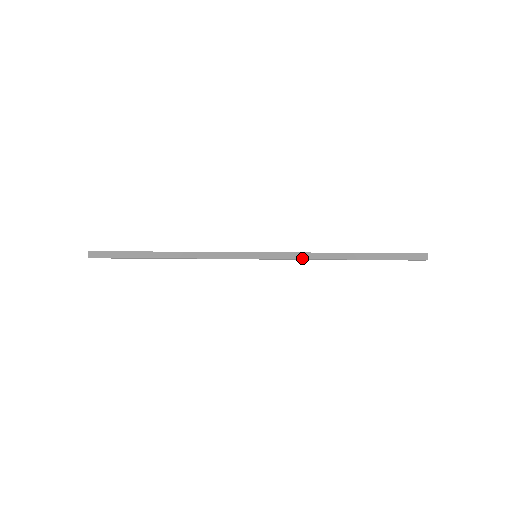
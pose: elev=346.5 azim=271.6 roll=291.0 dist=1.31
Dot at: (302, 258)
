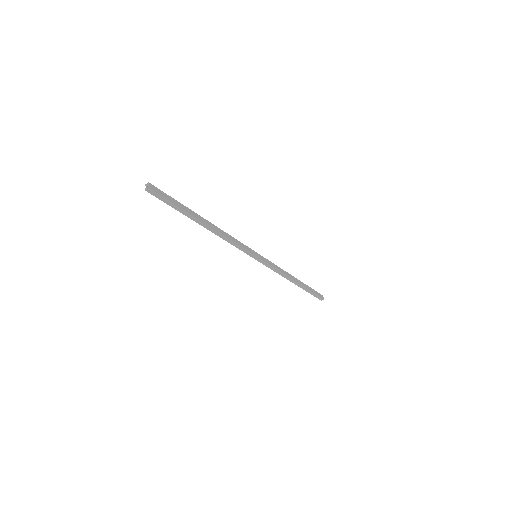
Dot at: (279, 270)
